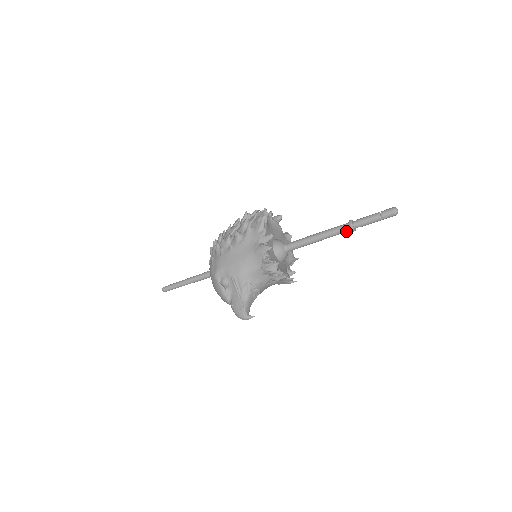
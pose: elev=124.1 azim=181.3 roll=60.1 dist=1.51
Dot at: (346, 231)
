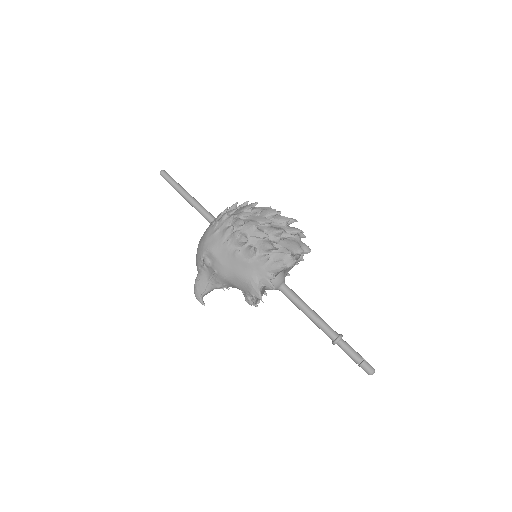
Dot at: (329, 337)
